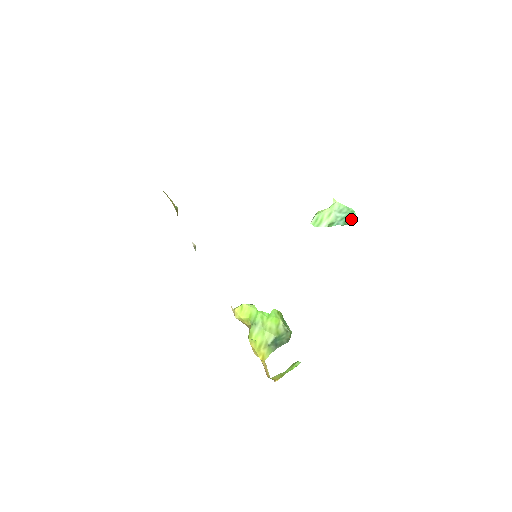
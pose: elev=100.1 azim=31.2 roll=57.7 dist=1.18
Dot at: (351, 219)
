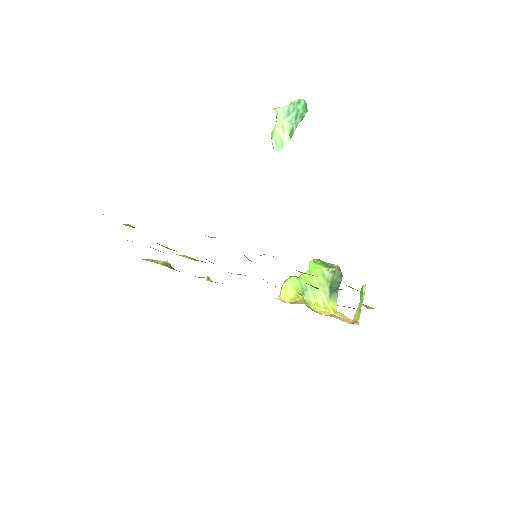
Dot at: (304, 108)
